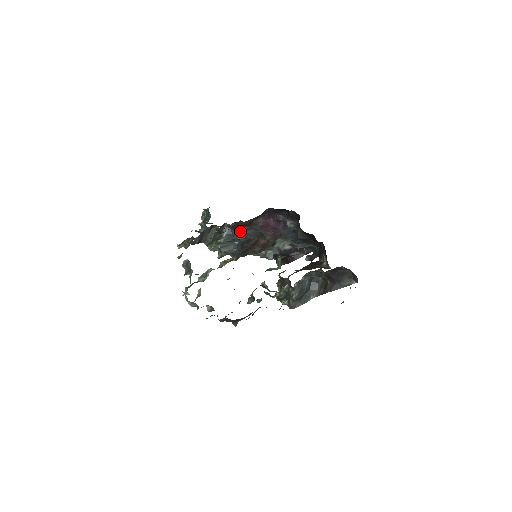
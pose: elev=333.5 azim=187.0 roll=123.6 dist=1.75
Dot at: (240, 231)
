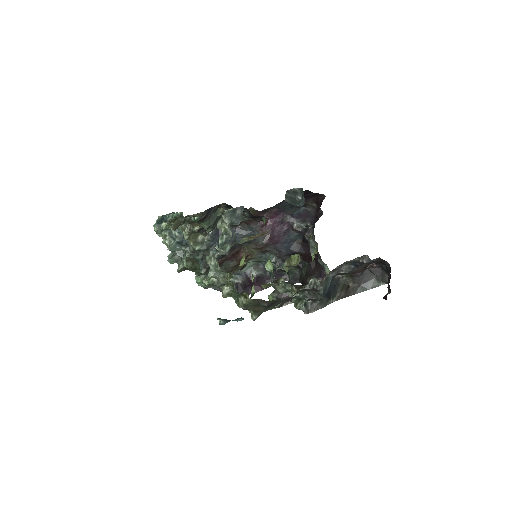
Dot at: (232, 230)
